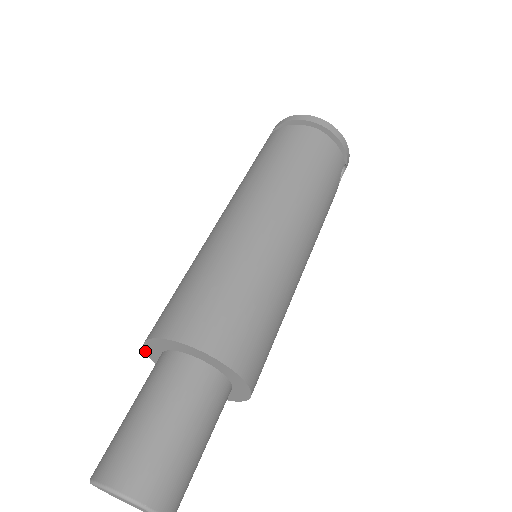
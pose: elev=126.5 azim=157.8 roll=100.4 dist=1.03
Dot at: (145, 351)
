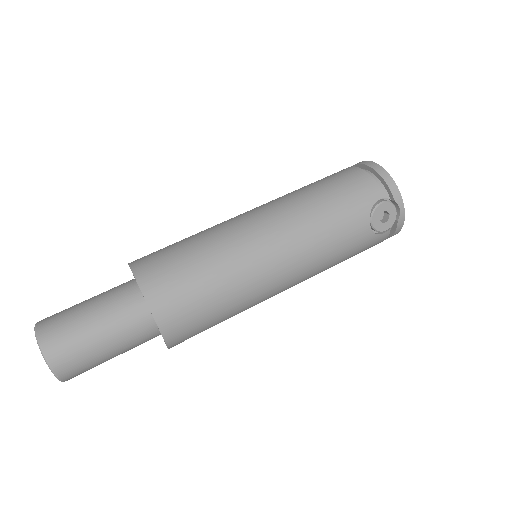
Dot at: occluded
